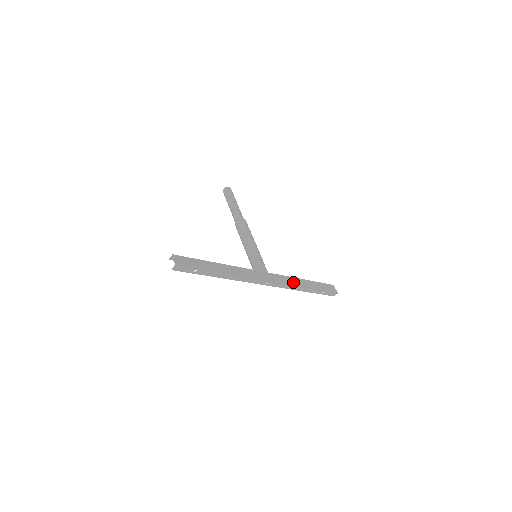
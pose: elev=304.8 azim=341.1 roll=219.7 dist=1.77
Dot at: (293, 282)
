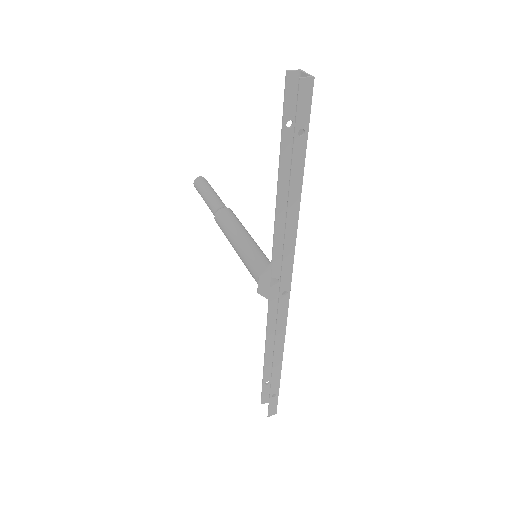
Dot at: occluded
